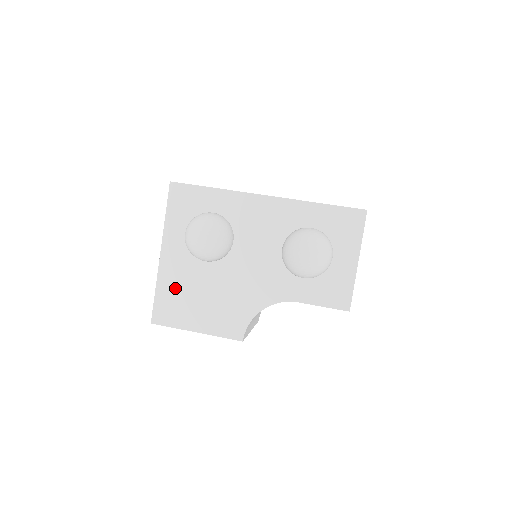
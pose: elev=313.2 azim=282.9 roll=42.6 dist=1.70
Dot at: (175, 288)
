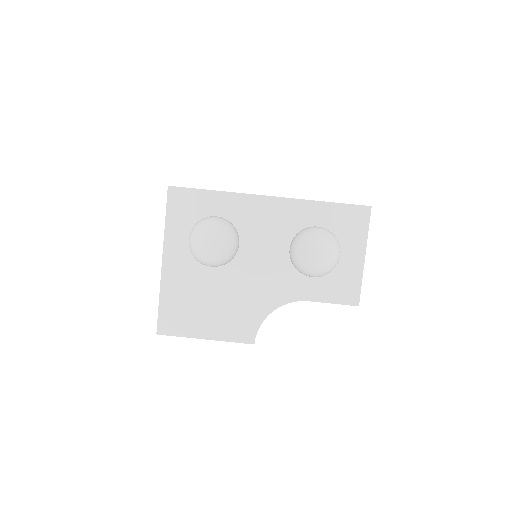
Dot at: (180, 296)
